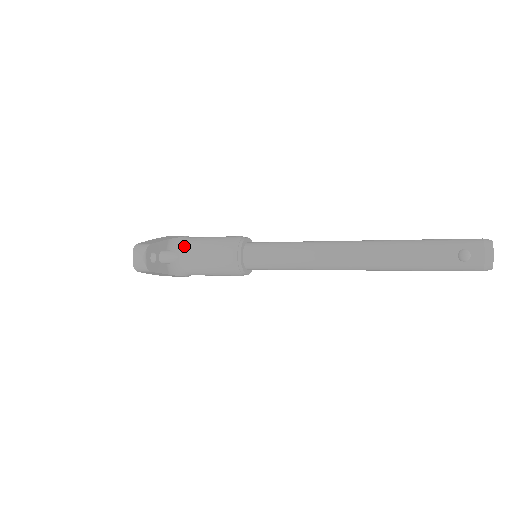
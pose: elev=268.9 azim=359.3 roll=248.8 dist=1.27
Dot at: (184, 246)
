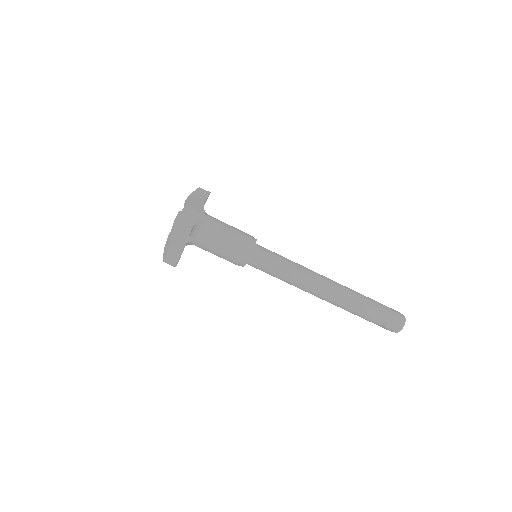
Dot at: (202, 233)
